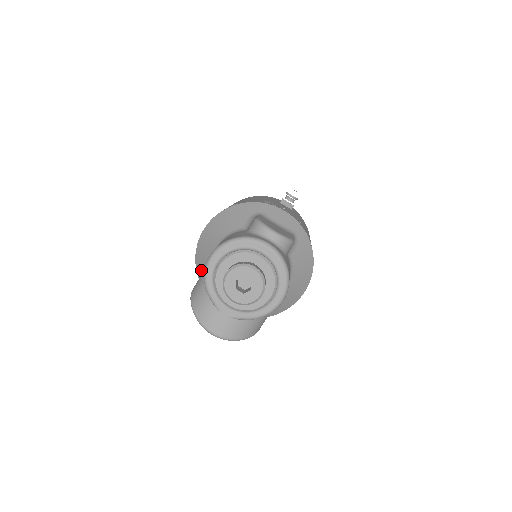
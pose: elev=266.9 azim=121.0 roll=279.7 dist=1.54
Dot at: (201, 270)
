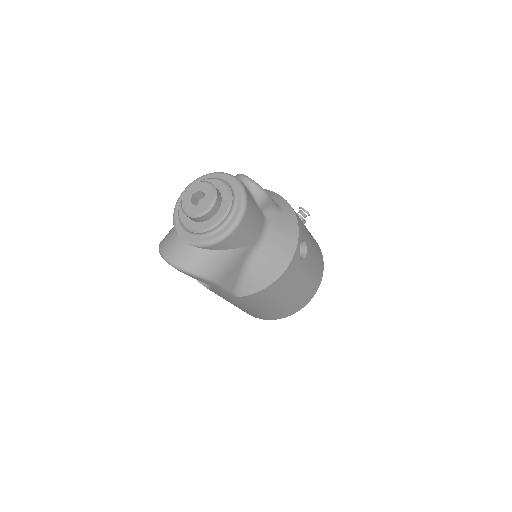
Dot at: occluded
